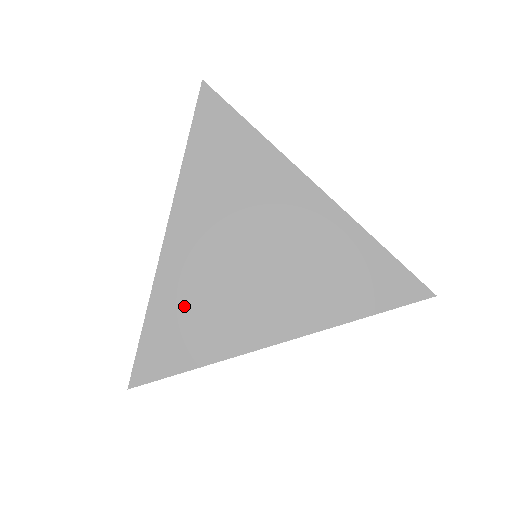
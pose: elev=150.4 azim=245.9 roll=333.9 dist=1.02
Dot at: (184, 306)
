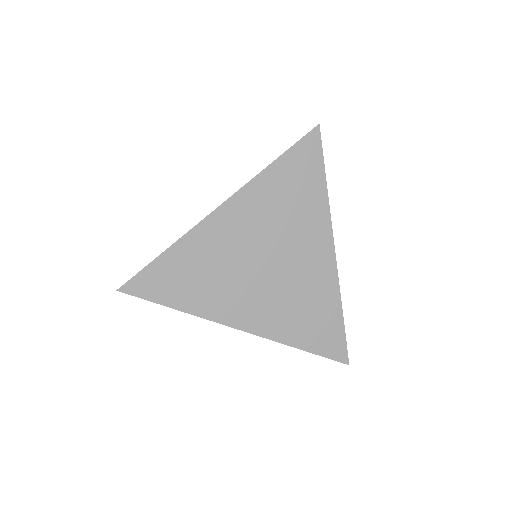
Dot at: (196, 263)
